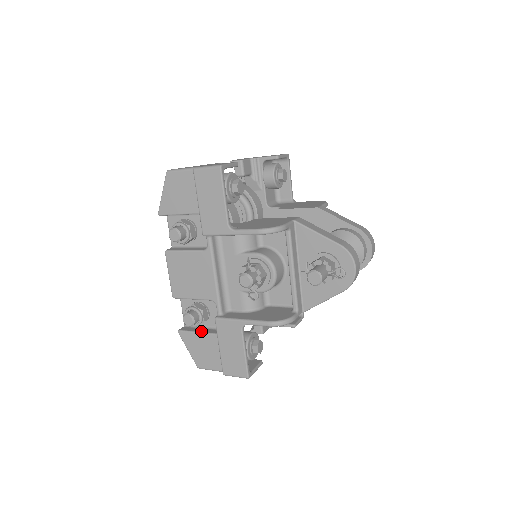
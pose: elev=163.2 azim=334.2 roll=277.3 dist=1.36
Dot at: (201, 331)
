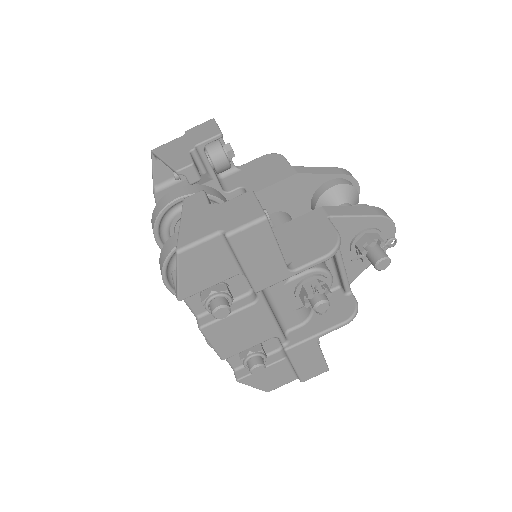
Dot at: occluded
